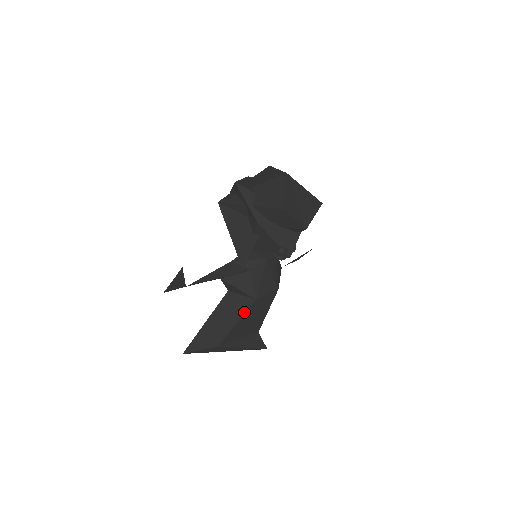
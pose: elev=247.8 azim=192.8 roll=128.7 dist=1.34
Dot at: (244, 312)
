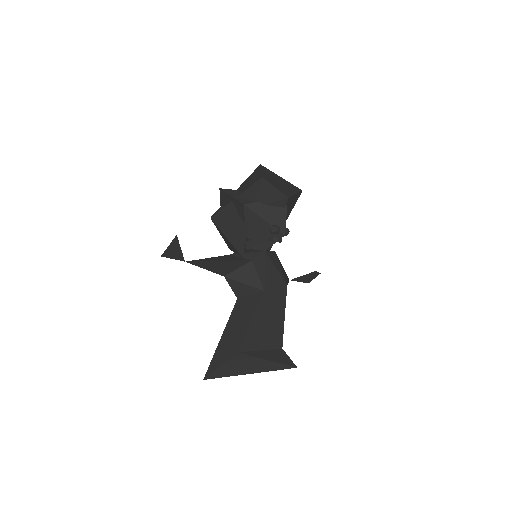
Dot at: (256, 307)
